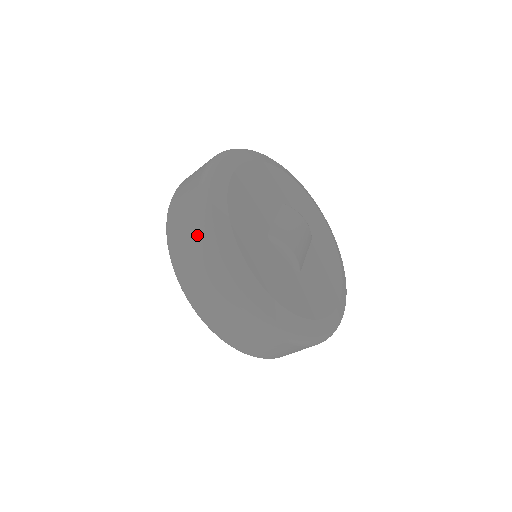
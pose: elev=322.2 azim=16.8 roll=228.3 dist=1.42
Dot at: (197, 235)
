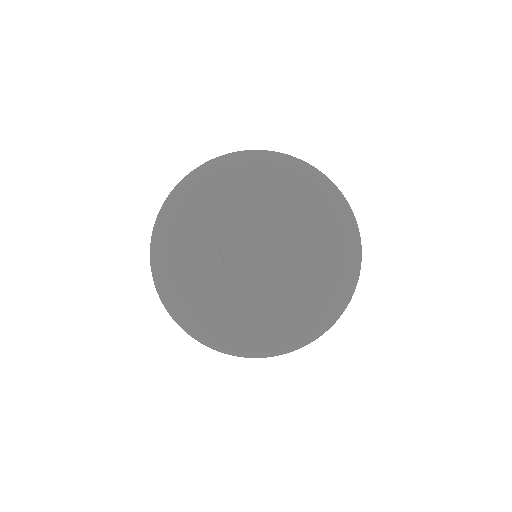
Dot at: occluded
